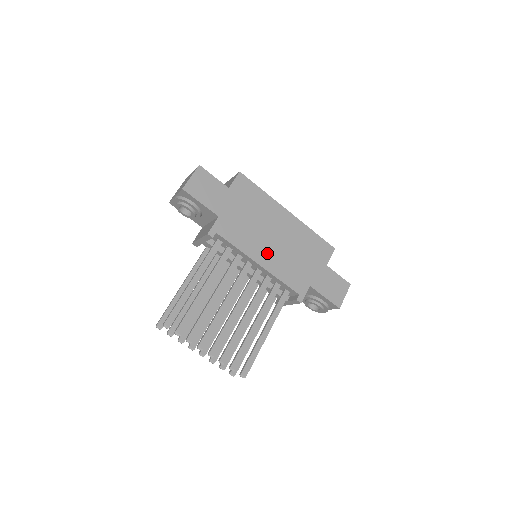
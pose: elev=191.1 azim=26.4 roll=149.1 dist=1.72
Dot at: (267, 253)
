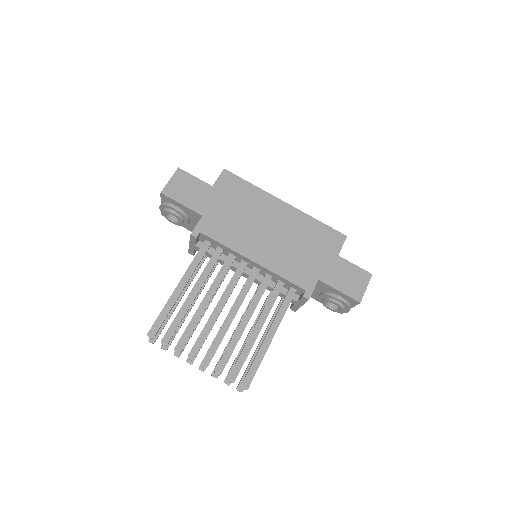
Dot at: (262, 248)
